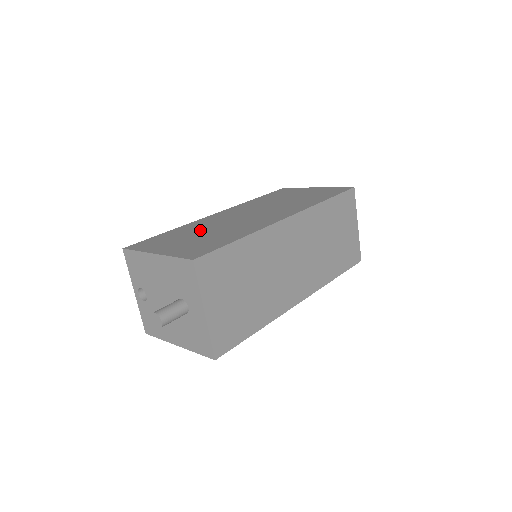
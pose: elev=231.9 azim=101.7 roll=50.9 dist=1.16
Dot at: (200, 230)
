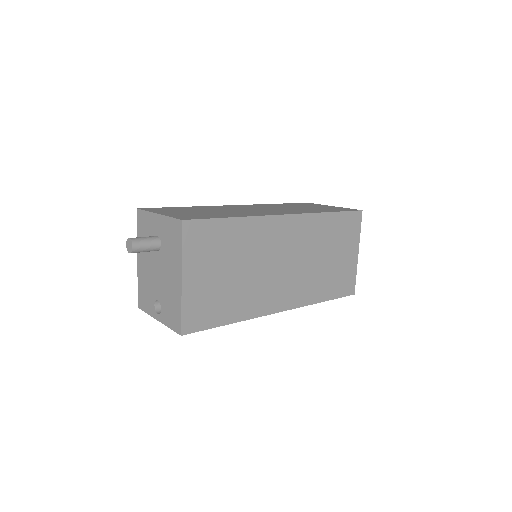
Dot at: occluded
